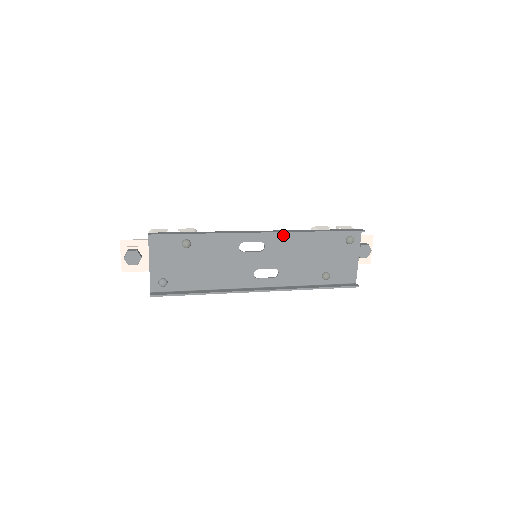
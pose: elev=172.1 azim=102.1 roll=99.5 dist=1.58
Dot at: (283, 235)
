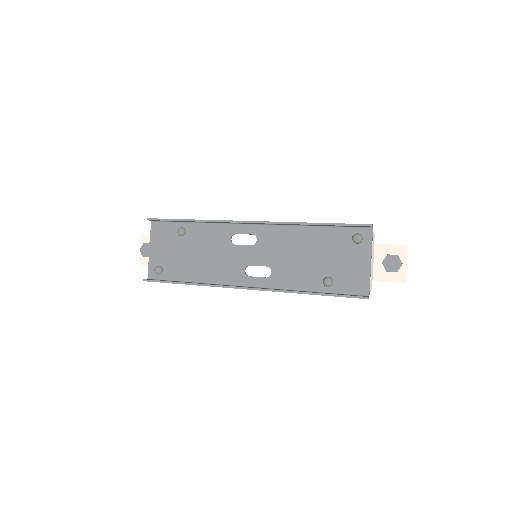
Dot at: (277, 228)
